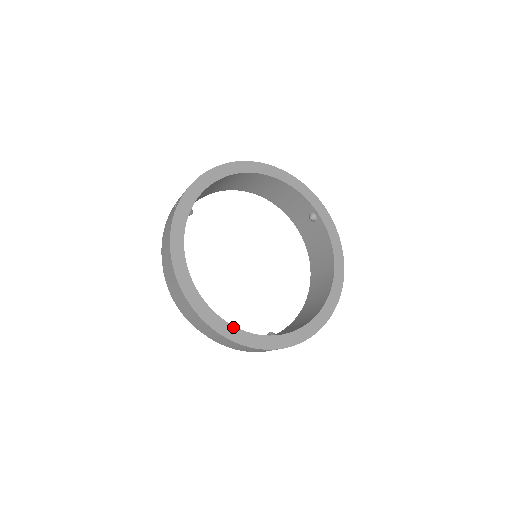
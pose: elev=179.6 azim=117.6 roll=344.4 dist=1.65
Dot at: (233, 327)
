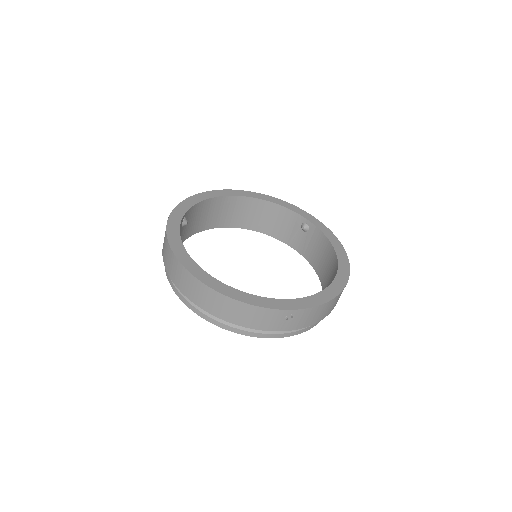
Dot at: (239, 291)
